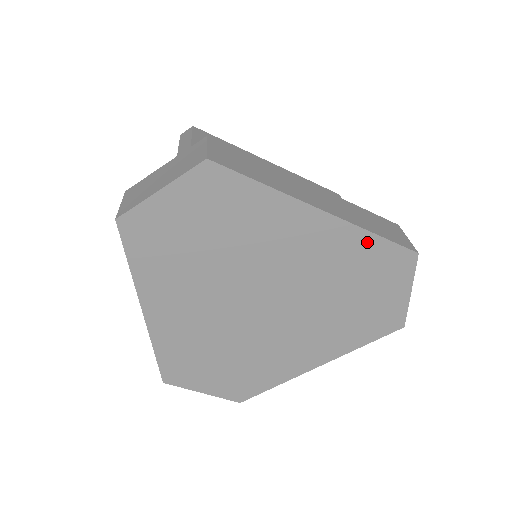
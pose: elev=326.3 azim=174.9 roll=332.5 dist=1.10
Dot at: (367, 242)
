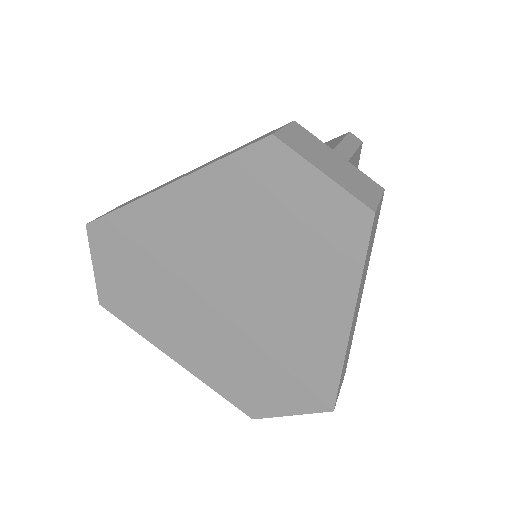
Dot at: (222, 173)
